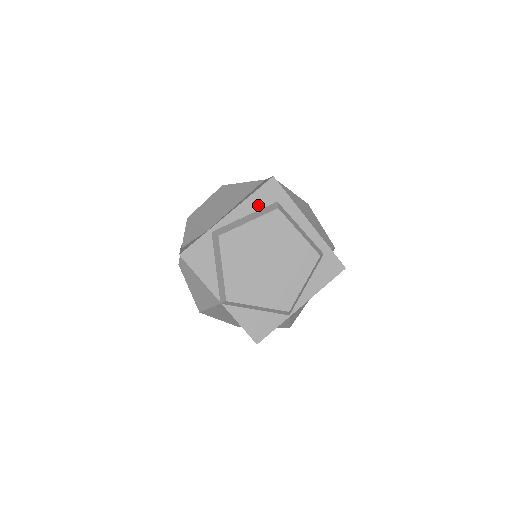
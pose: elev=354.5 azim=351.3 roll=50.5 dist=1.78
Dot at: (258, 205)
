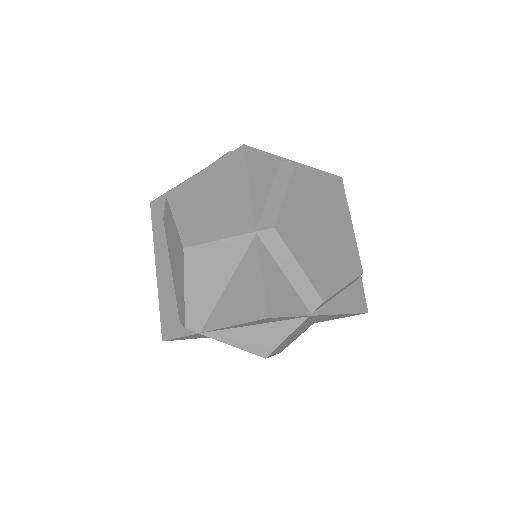
Dot at: occluded
